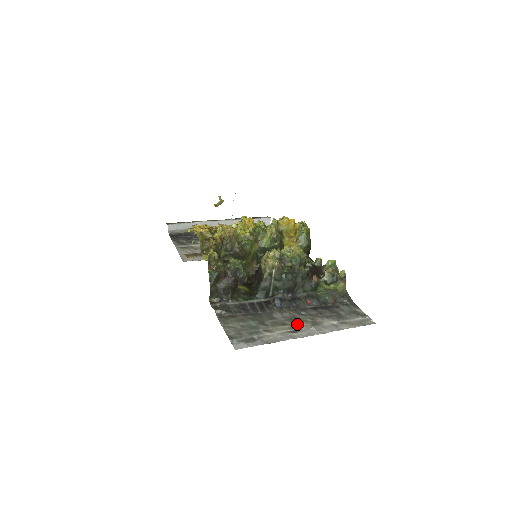
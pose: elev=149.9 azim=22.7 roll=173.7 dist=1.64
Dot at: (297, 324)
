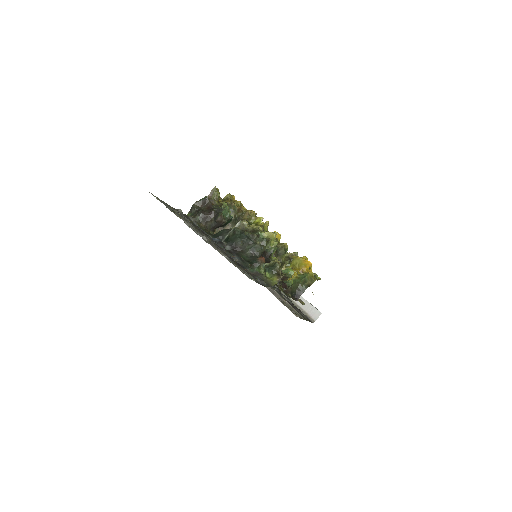
Dot at: occluded
